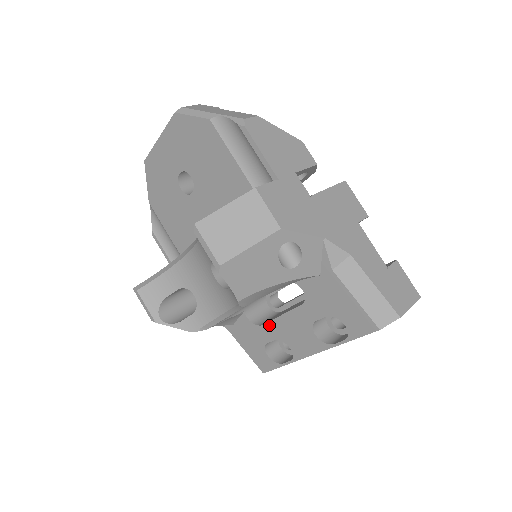
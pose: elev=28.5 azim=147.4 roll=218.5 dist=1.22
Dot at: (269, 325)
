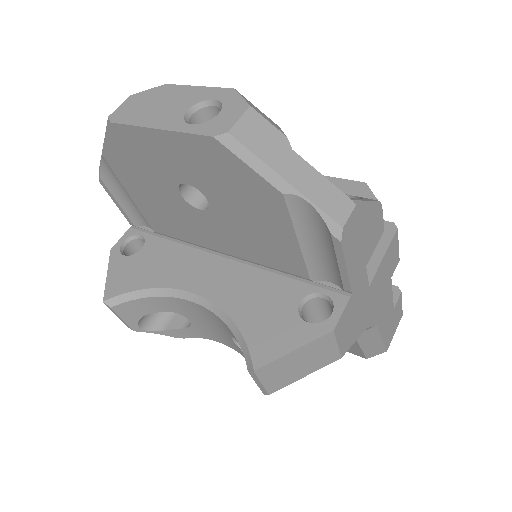
Dot at: occluded
